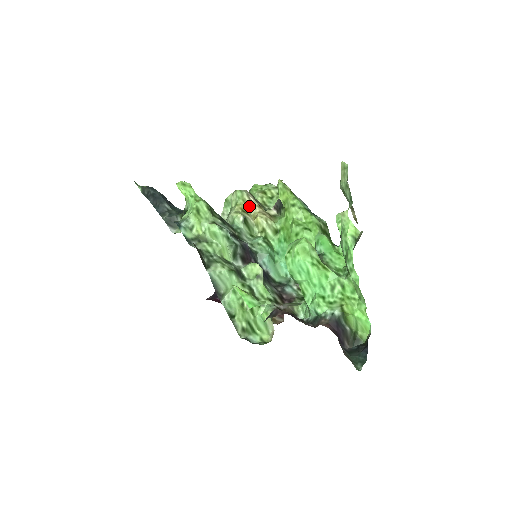
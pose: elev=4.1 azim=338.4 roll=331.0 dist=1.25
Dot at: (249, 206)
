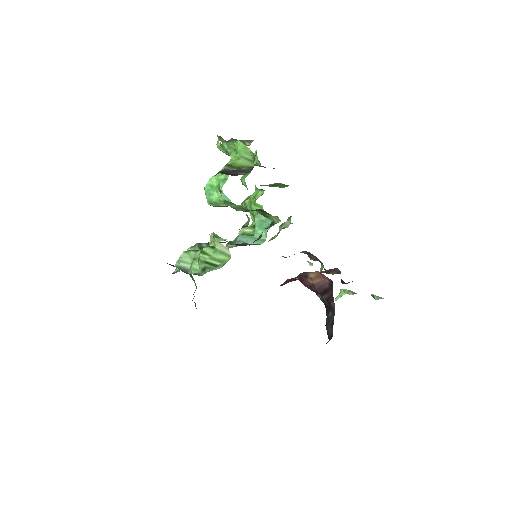
Dot at: occluded
